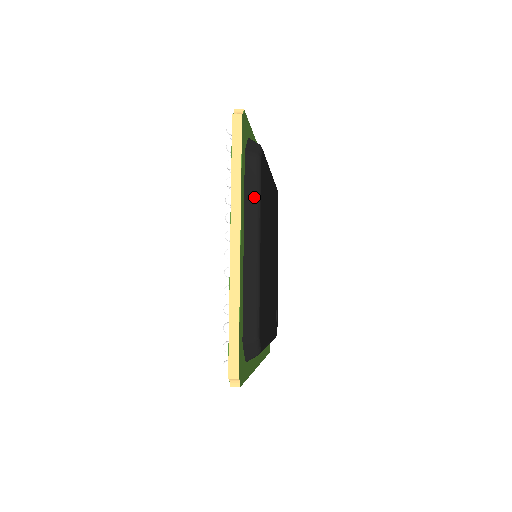
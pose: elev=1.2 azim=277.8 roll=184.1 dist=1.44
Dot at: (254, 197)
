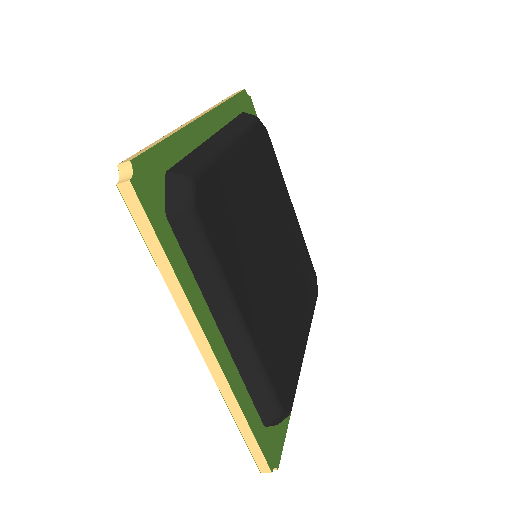
Dot at: (208, 270)
